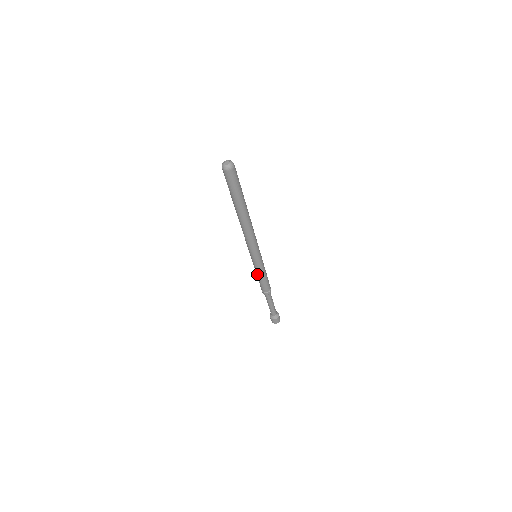
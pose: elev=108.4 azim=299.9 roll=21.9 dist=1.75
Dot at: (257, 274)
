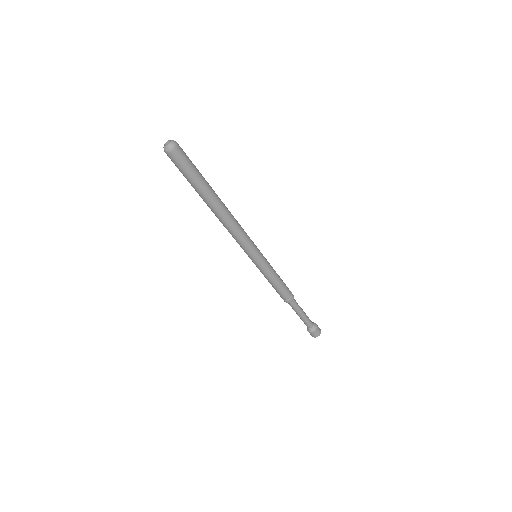
Dot at: (269, 279)
